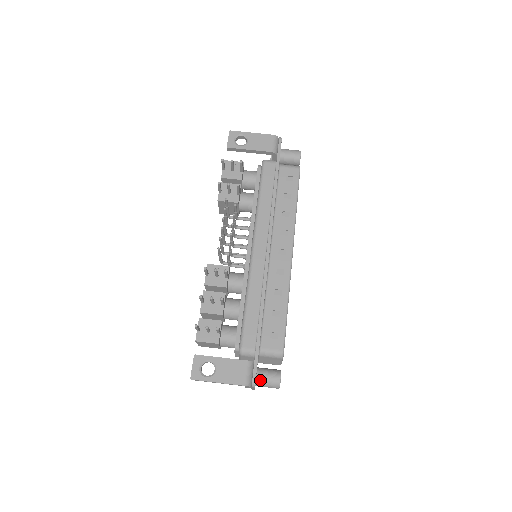
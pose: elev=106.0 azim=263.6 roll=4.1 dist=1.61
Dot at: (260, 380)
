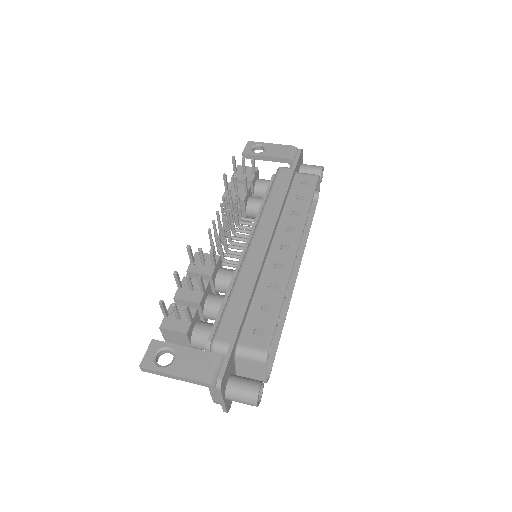
Dot at: (232, 387)
